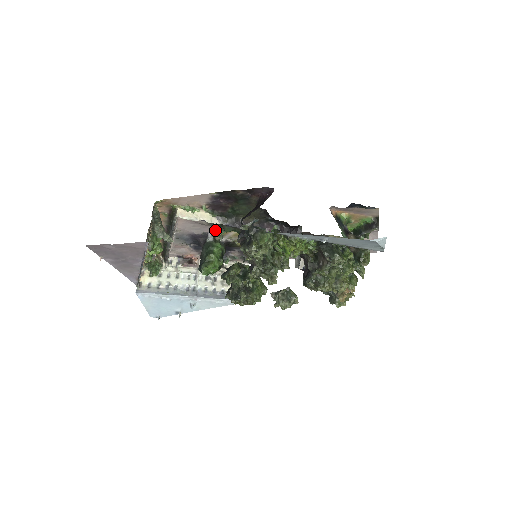
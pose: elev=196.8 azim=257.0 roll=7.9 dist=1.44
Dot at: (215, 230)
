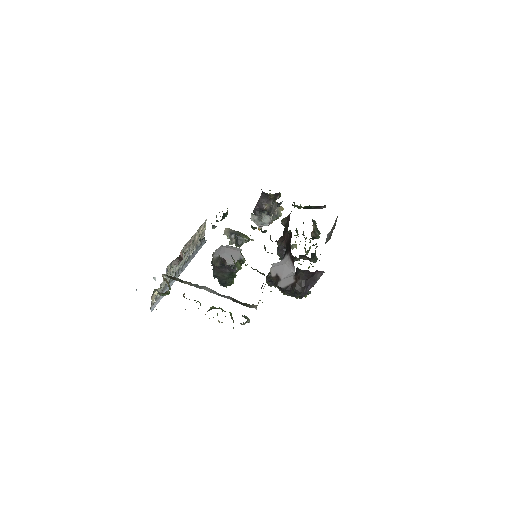
Dot at: occluded
